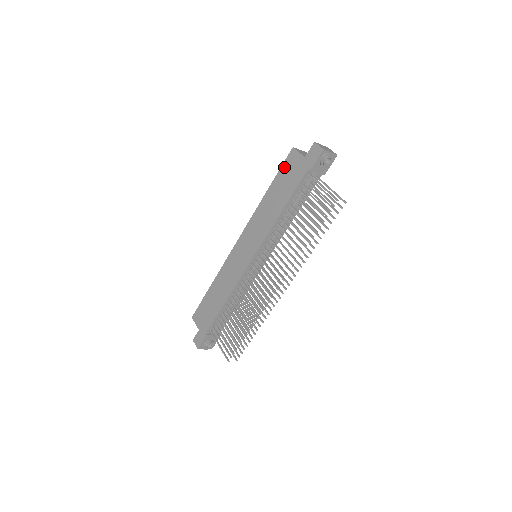
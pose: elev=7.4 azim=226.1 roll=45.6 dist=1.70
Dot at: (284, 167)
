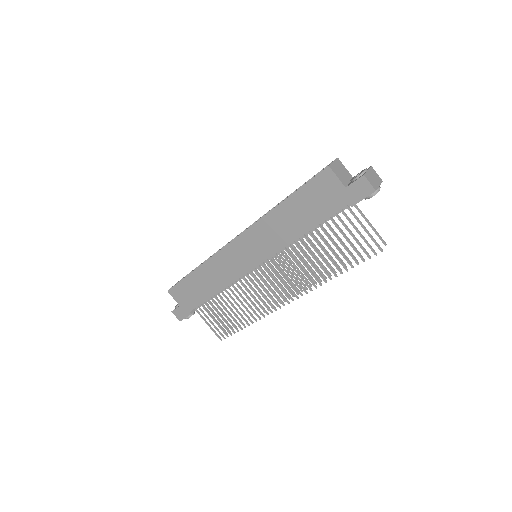
Dot at: (312, 185)
